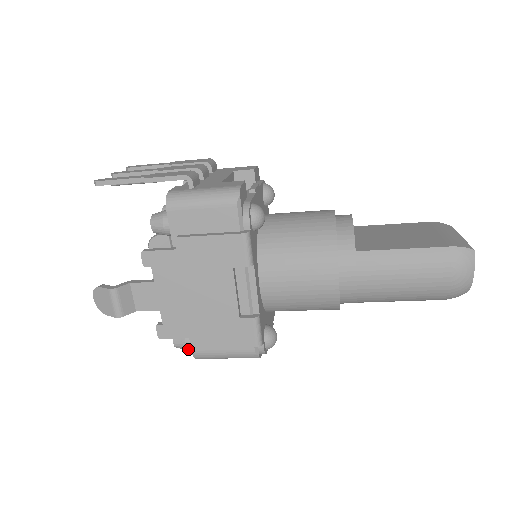
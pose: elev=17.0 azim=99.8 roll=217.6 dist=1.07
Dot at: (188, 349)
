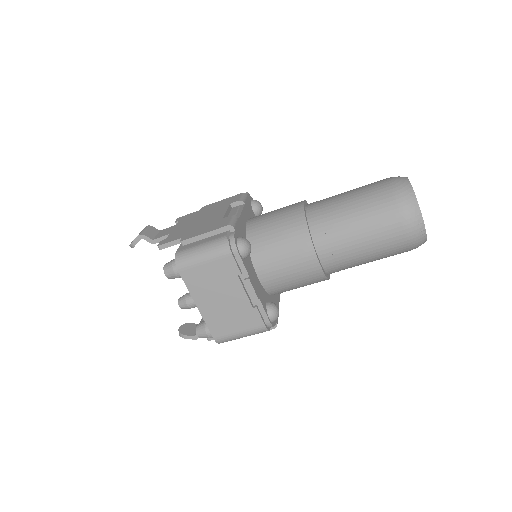
Dot at: (173, 264)
